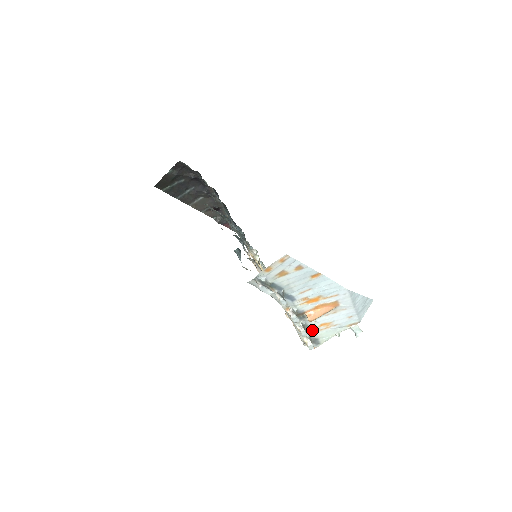
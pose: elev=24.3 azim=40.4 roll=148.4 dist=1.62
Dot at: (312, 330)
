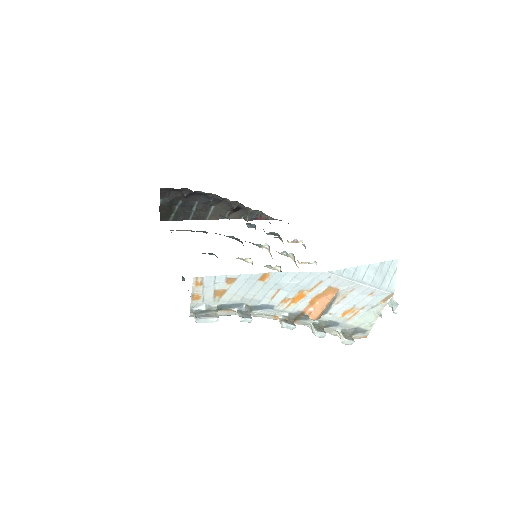
Dot at: (338, 323)
